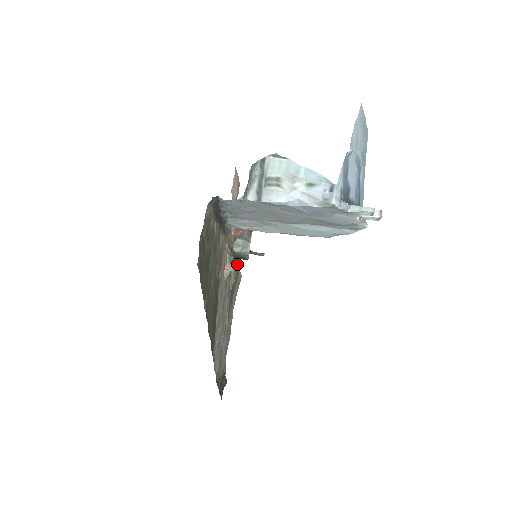
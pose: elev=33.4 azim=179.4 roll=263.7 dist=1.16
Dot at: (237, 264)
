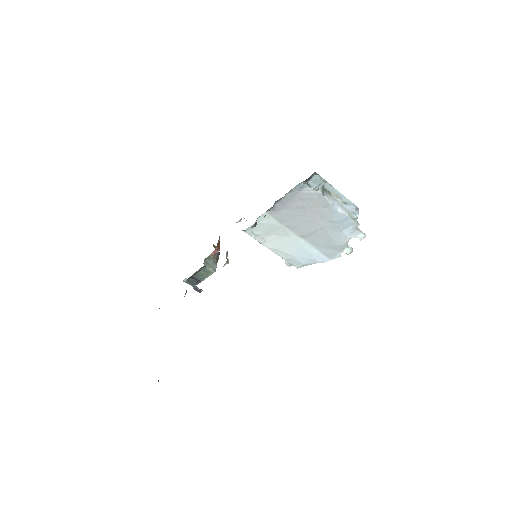
Dot at: occluded
